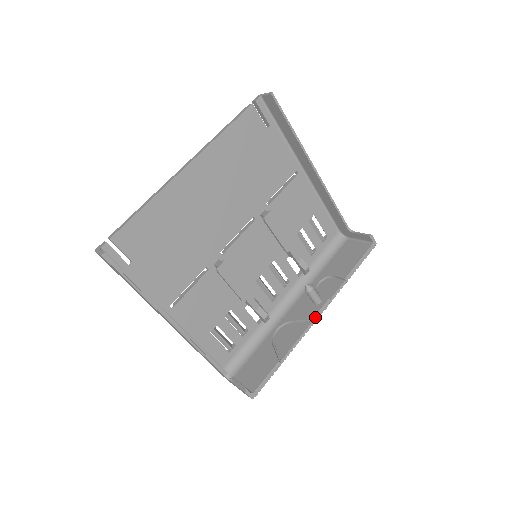
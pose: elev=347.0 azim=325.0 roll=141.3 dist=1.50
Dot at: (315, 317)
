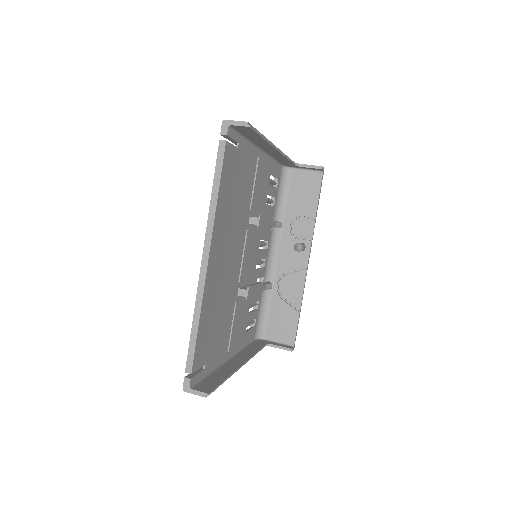
Dot at: (308, 263)
